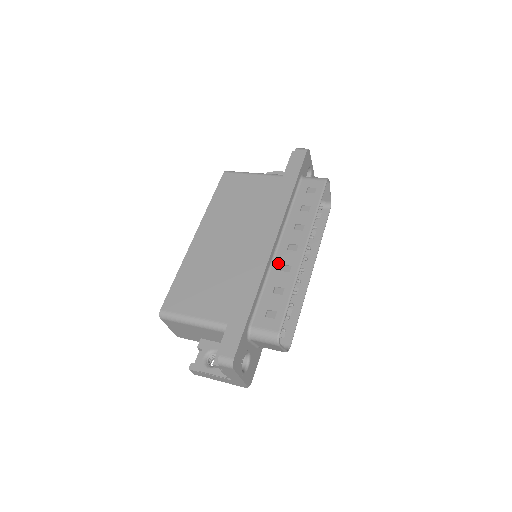
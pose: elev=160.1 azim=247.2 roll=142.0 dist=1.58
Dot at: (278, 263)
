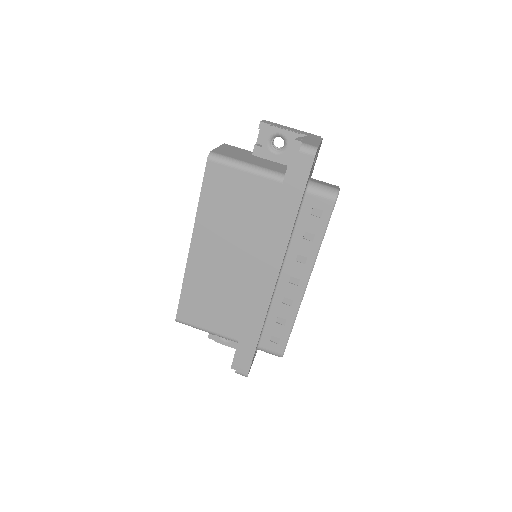
Dot at: (280, 295)
